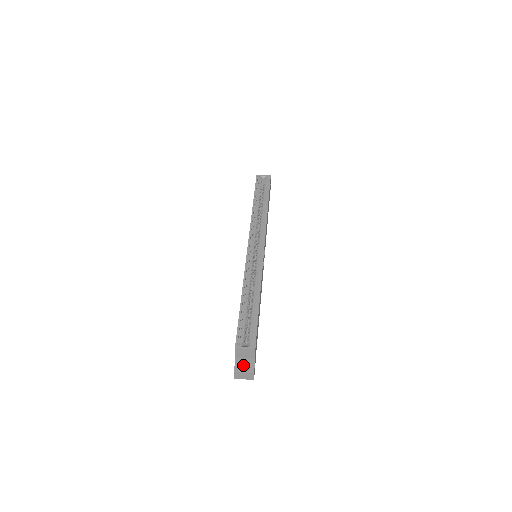
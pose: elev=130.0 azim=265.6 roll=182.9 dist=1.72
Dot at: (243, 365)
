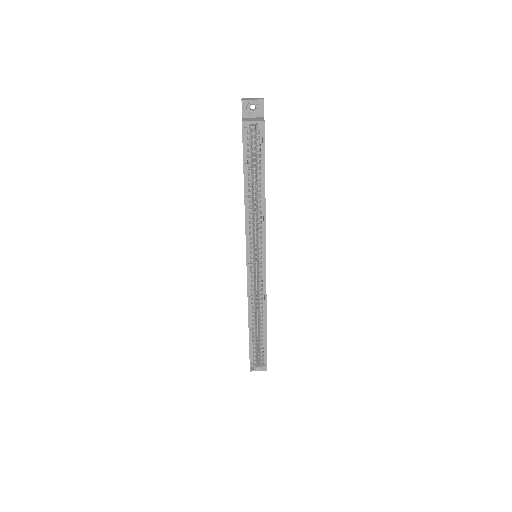
Dot at: occluded
